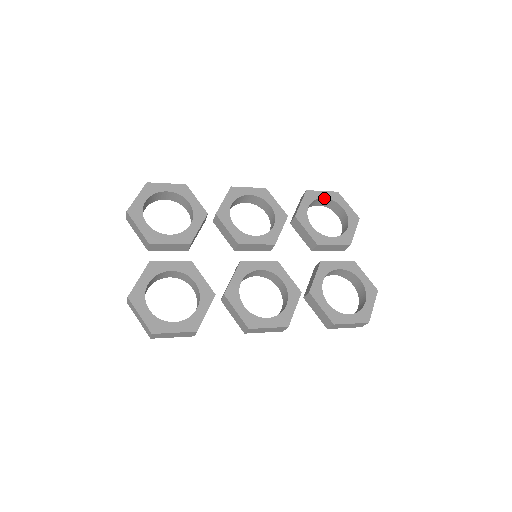
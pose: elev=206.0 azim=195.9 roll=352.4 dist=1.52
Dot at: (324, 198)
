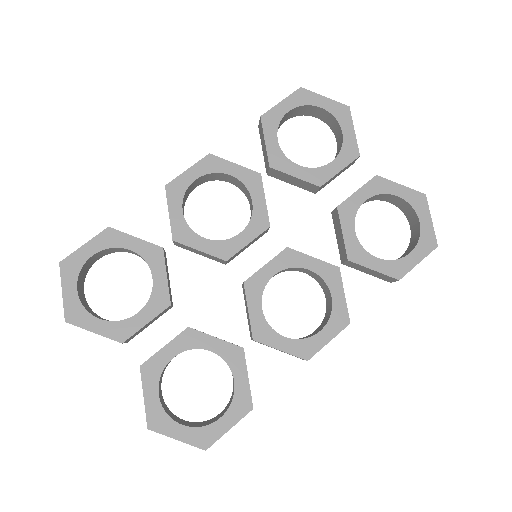
Dot at: (289, 111)
